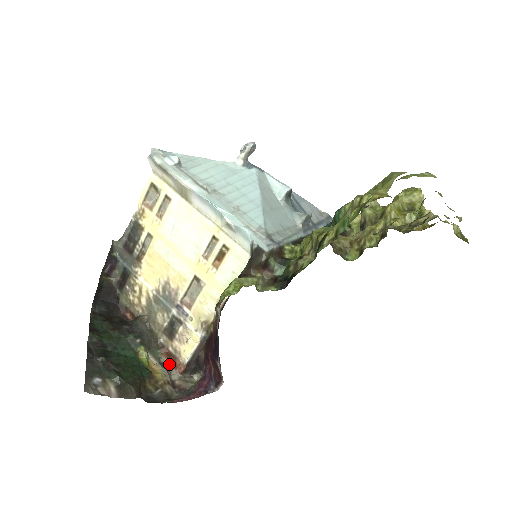
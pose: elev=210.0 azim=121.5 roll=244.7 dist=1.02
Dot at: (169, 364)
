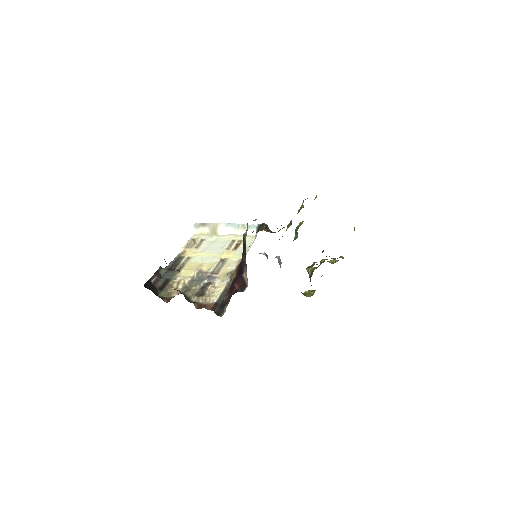
Dot at: (200, 308)
